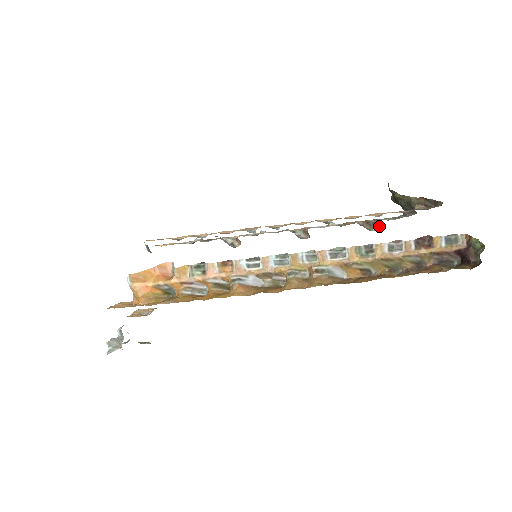
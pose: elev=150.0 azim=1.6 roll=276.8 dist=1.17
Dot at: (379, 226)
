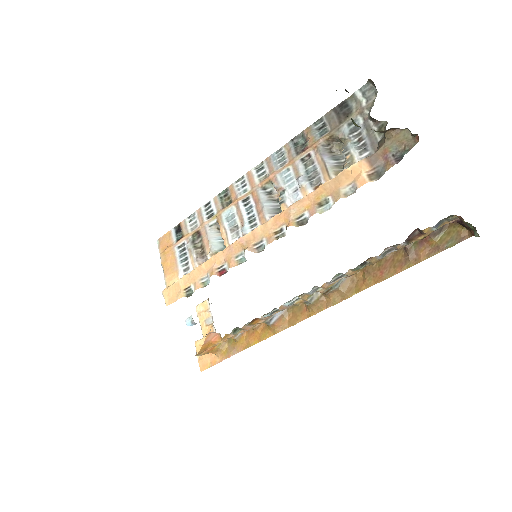
Dot at: occluded
